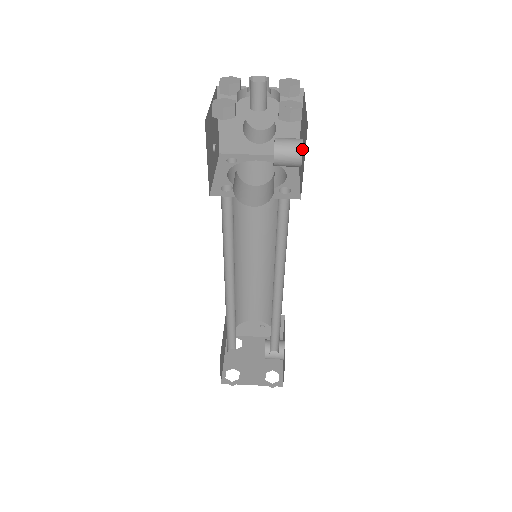
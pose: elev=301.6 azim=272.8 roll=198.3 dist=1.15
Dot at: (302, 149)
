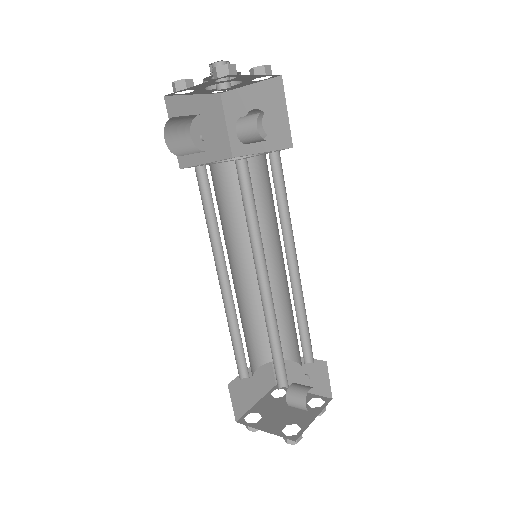
Dot at: (257, 117)
